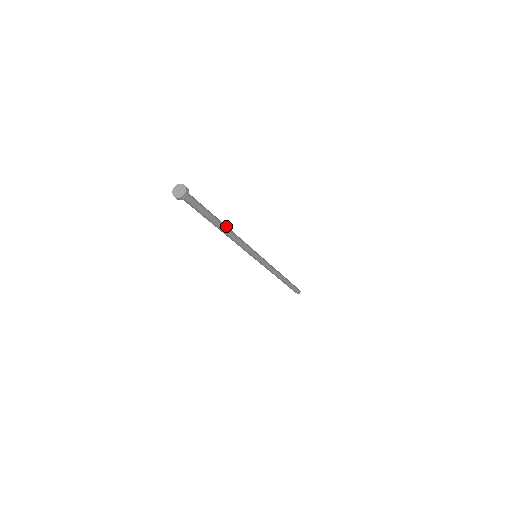
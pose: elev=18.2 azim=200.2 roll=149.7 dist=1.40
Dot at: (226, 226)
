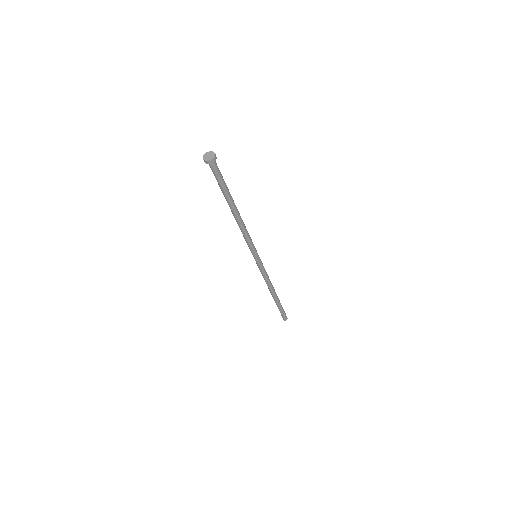
Dot at: (237, 209)
